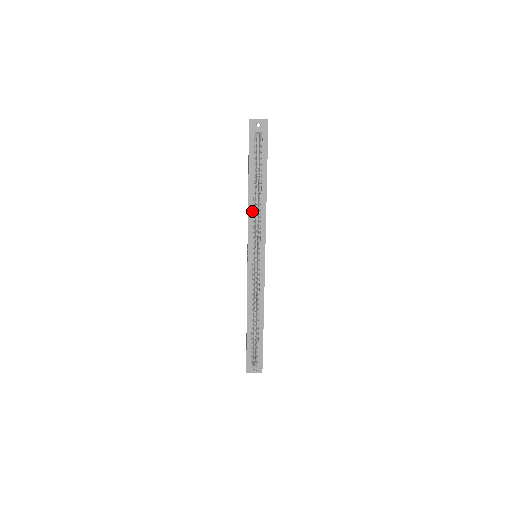
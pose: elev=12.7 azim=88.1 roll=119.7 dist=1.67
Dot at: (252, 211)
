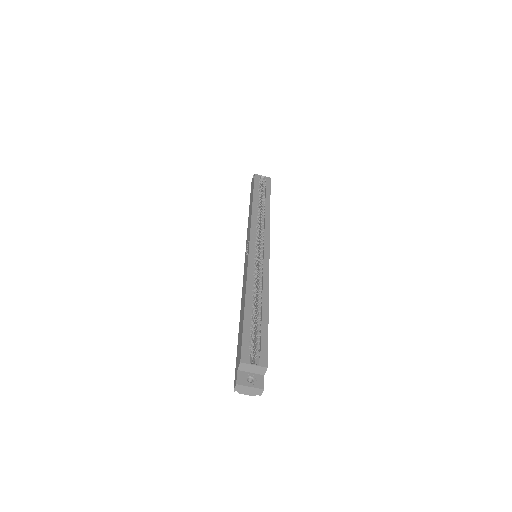
Dot at: (256, 213)
